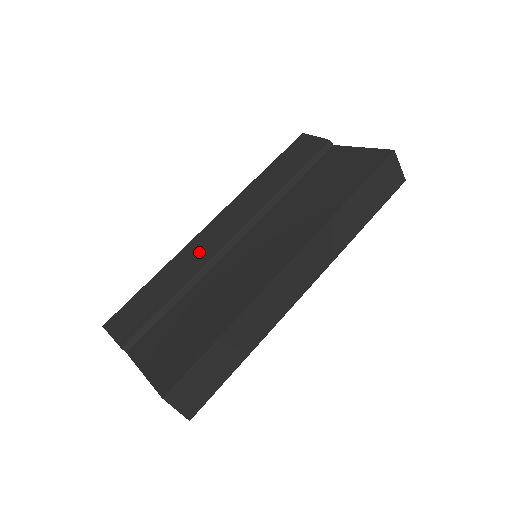
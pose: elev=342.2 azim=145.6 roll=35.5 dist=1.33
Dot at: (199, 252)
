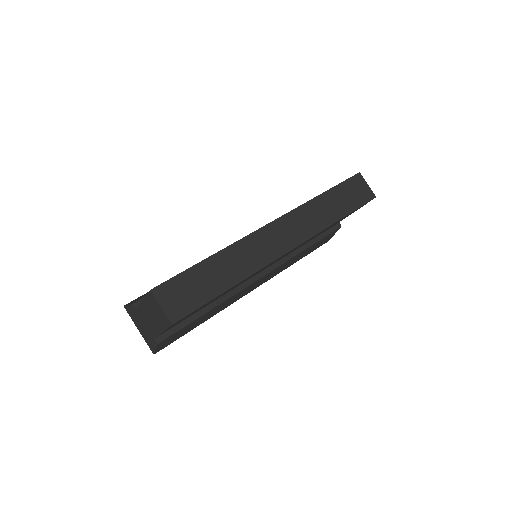
Dot at: occluded
